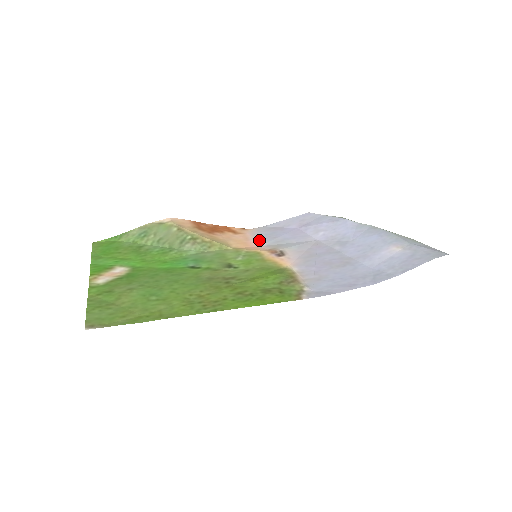
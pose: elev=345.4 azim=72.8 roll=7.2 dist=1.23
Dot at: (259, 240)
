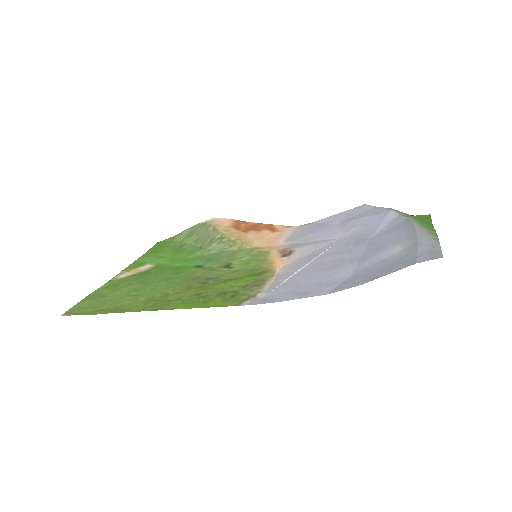
Dot at: (289, 238)
